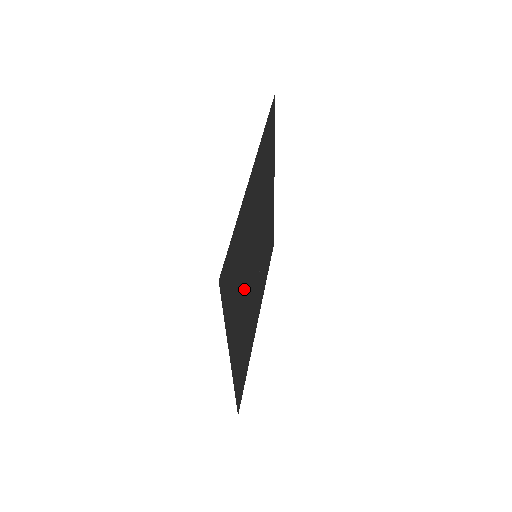
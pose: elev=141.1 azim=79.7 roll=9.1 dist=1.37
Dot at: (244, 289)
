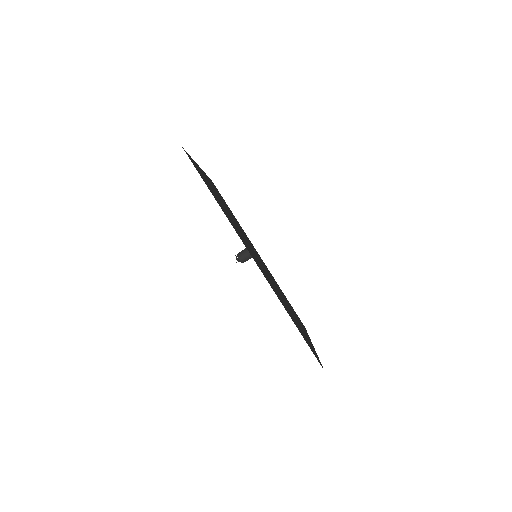
Dot at: occluded
